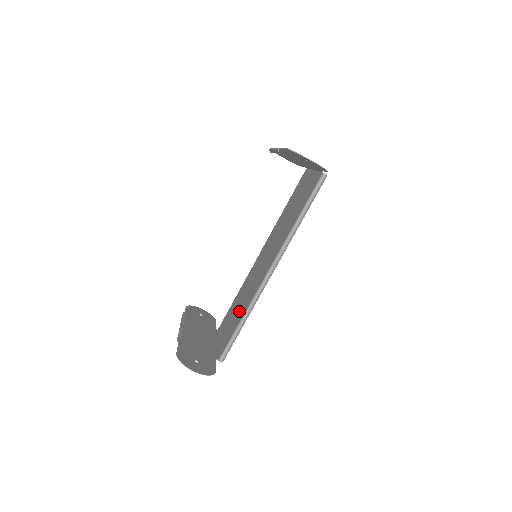
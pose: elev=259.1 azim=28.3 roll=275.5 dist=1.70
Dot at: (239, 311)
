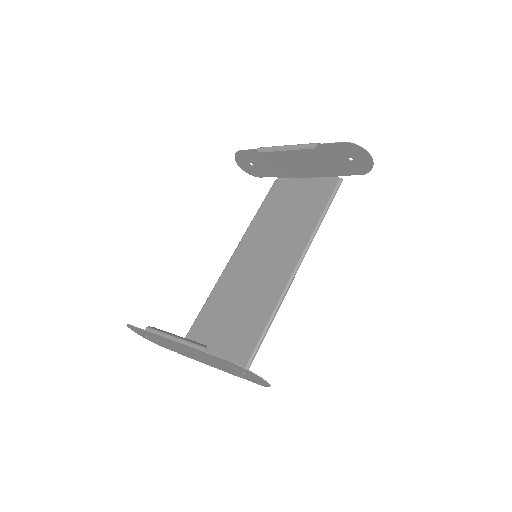
Dot at: (246, 317)
